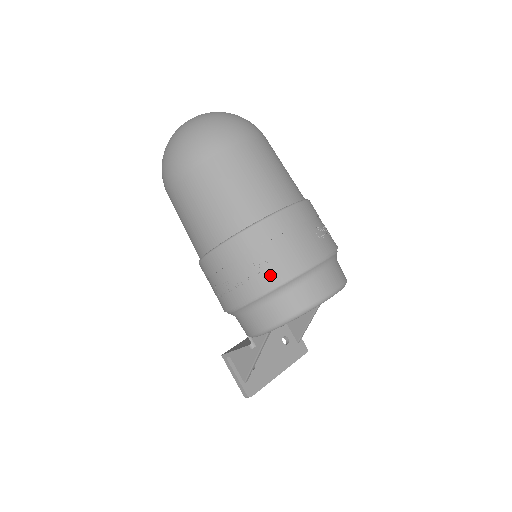
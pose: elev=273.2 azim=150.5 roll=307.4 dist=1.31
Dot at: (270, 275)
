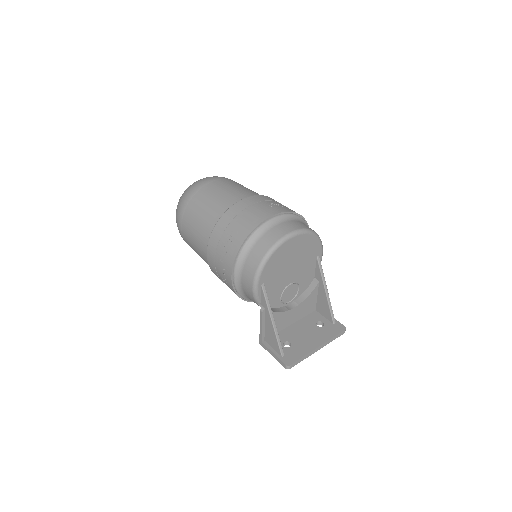
Dot at: (238, 238)
